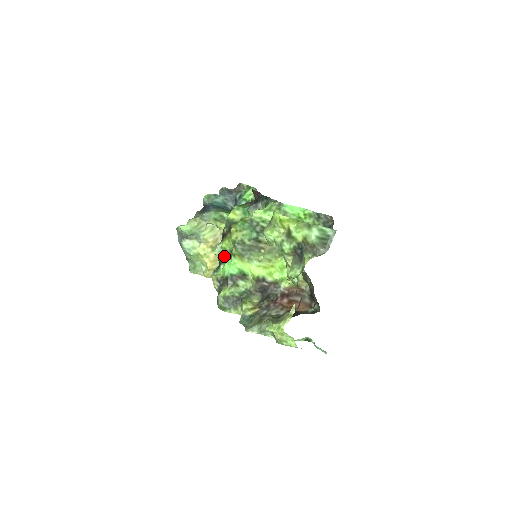
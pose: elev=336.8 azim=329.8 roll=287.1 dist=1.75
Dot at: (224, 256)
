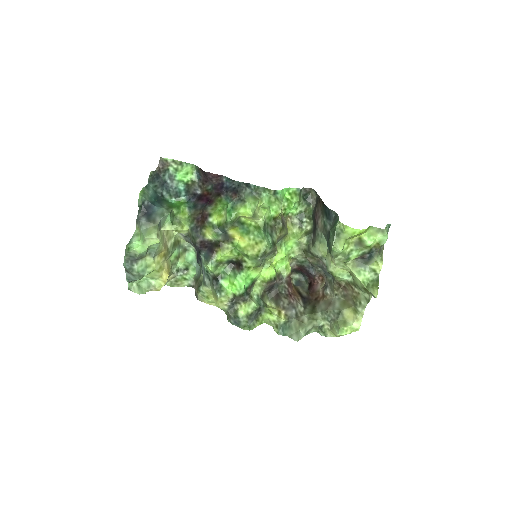
Dot at: (219, 269)
